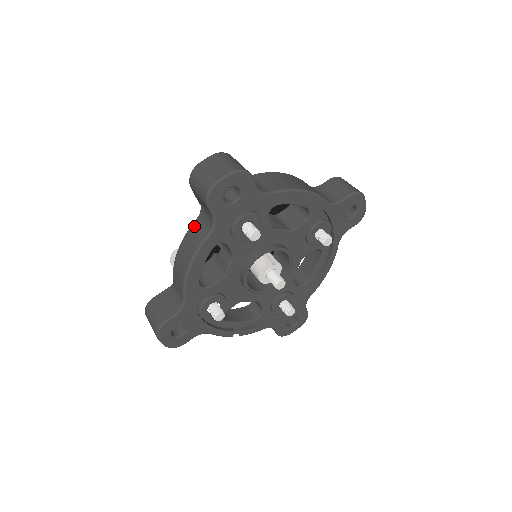
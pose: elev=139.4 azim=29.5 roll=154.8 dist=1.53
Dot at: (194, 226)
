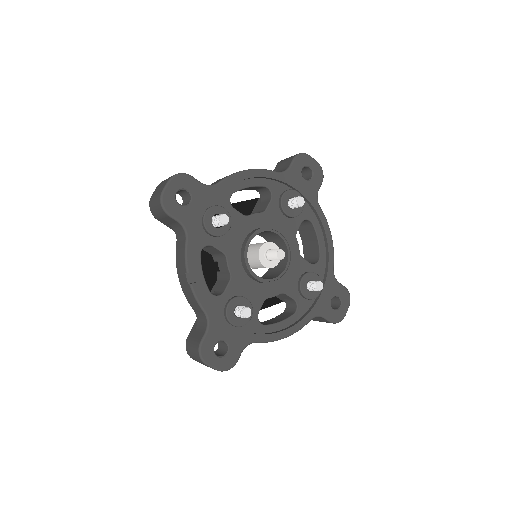
Dot at: occluded
